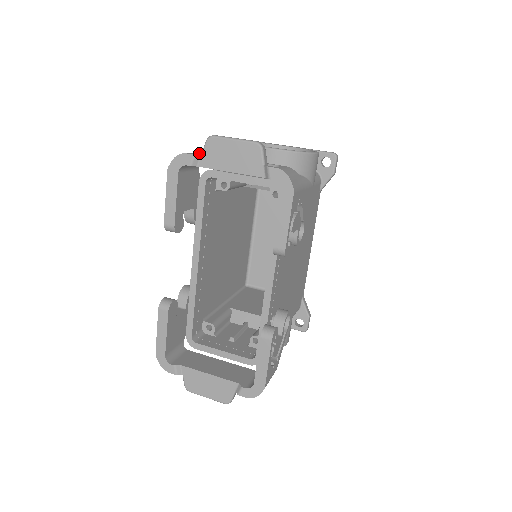
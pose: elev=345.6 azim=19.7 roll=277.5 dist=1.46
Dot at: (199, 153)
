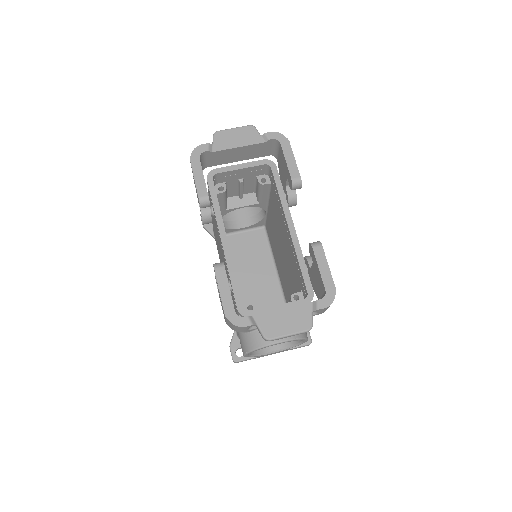
Dot at: occluded
